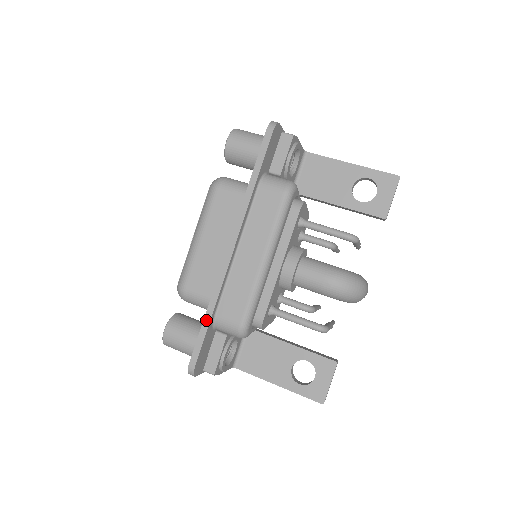
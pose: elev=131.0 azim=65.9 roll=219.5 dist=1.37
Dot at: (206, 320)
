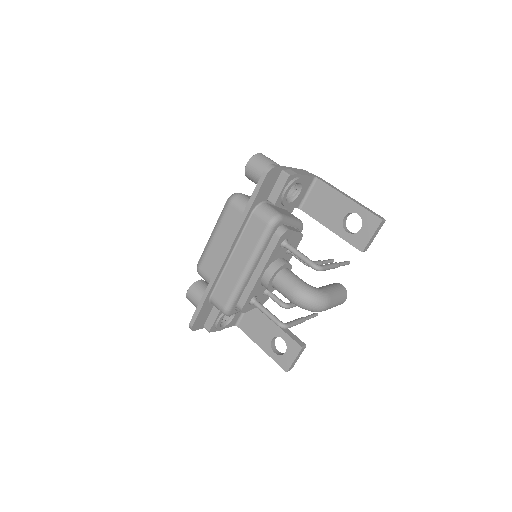
Dot at: (203, 298)
